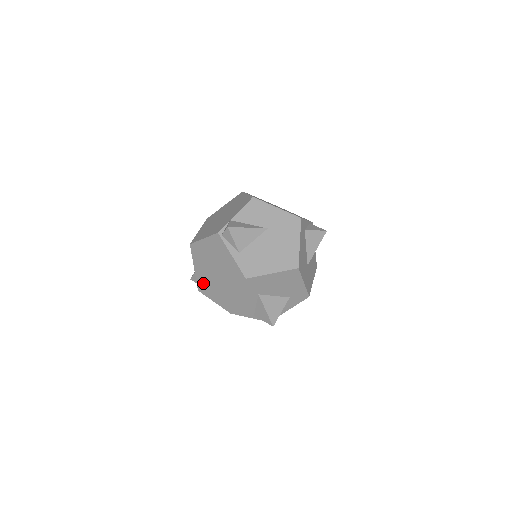
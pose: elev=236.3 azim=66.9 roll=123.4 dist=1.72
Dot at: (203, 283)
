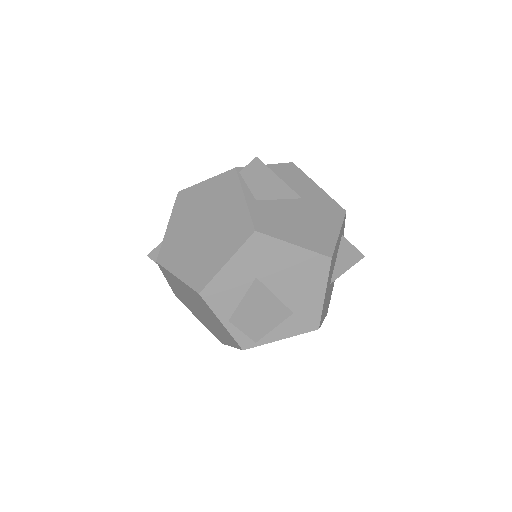
Dot at: (172, 248)
